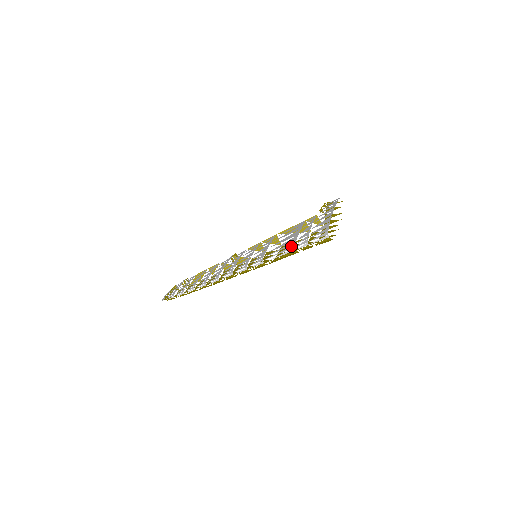
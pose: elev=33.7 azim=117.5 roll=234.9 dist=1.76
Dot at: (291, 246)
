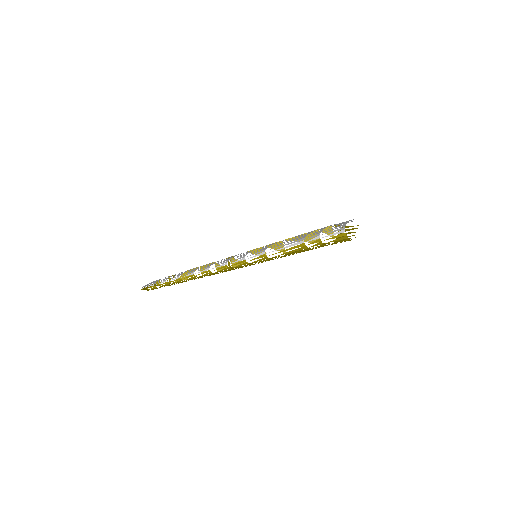
Dot at: occluded
